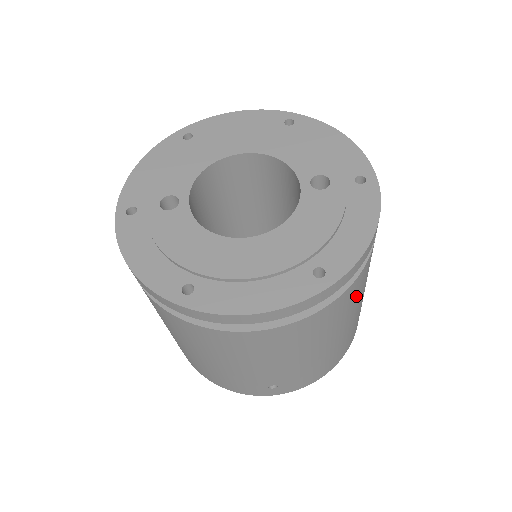
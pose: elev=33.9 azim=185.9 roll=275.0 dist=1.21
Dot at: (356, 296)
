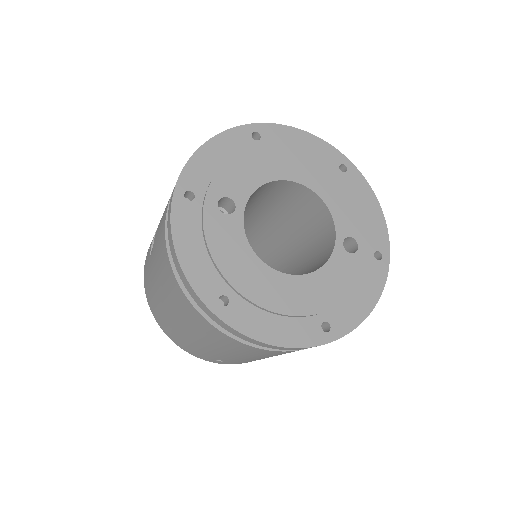
Dot at: occluded
